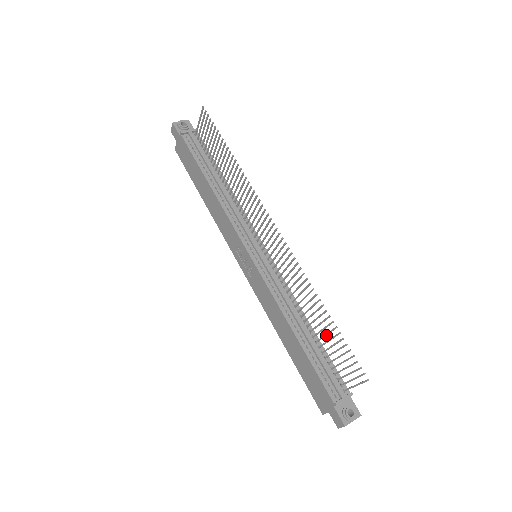
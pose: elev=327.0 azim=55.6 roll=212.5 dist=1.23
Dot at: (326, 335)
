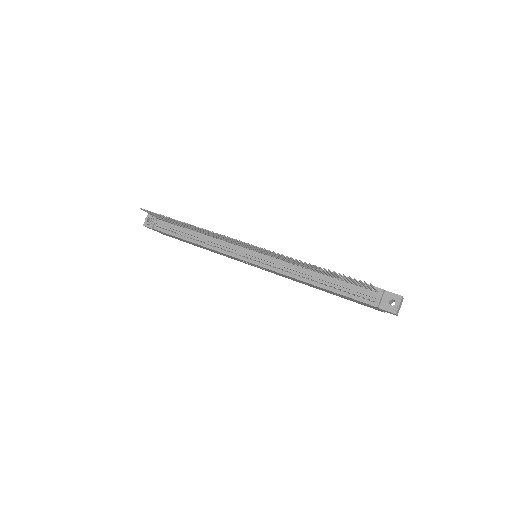
Dot at: occluded
